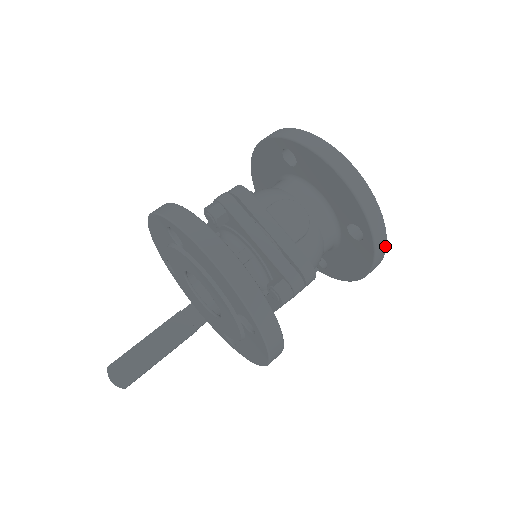
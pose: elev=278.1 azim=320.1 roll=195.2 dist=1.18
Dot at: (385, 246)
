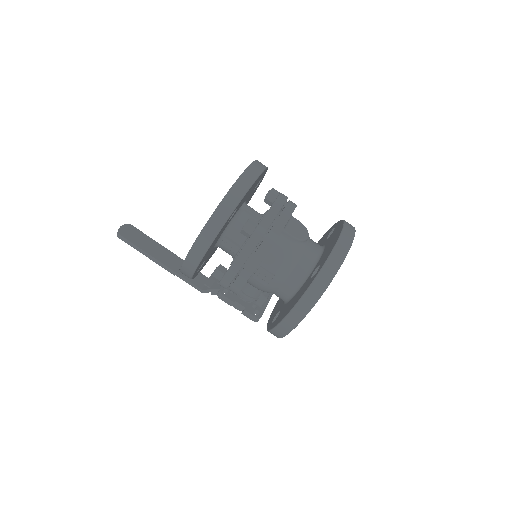
Dot at: (320, 294)
